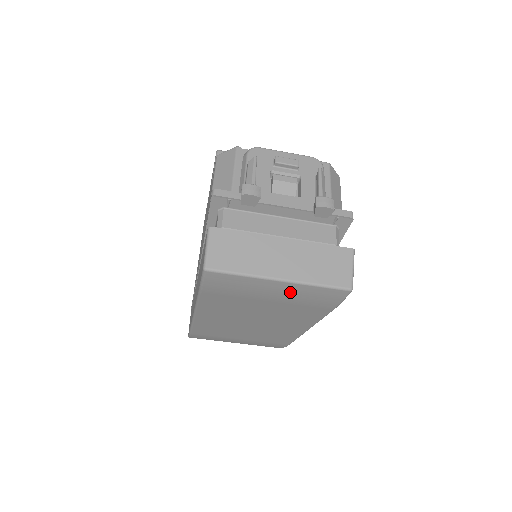
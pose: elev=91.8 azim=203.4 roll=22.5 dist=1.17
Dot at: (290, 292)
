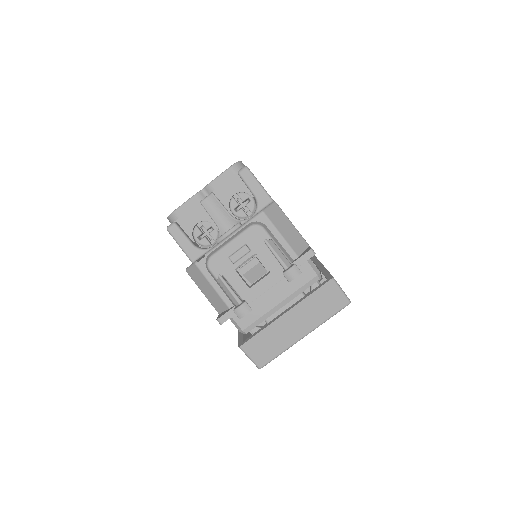
Dot at: occluded
